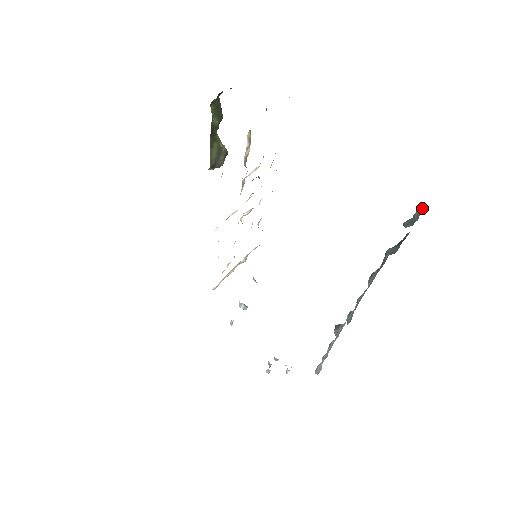
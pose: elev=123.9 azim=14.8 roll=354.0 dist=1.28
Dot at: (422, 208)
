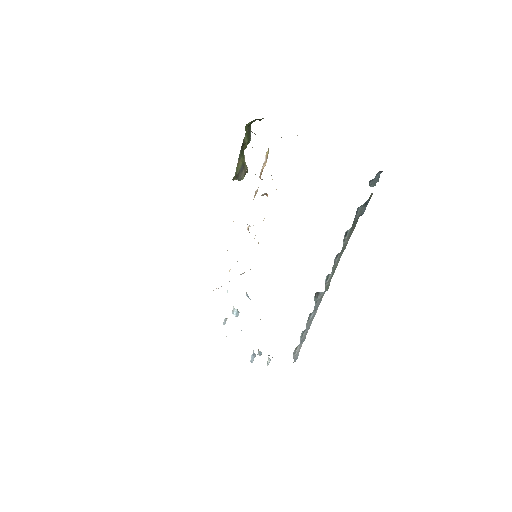
Dot at: occluded
